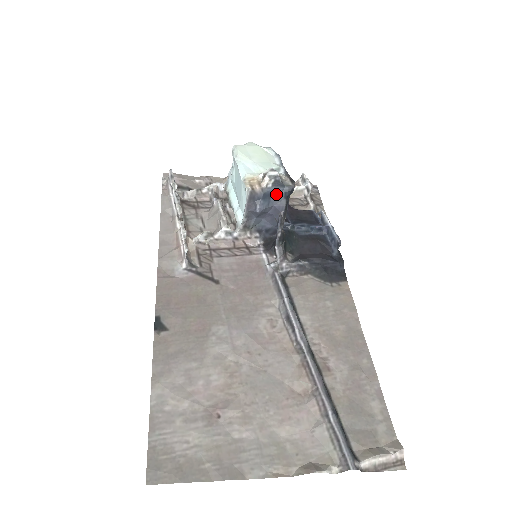
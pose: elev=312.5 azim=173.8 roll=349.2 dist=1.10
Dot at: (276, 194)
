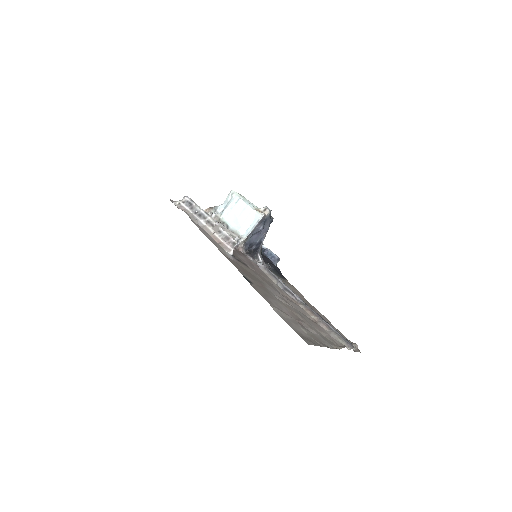
Dot at: (268, 221)
